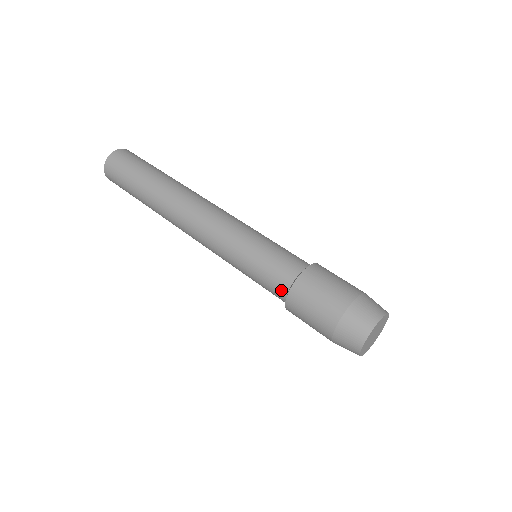
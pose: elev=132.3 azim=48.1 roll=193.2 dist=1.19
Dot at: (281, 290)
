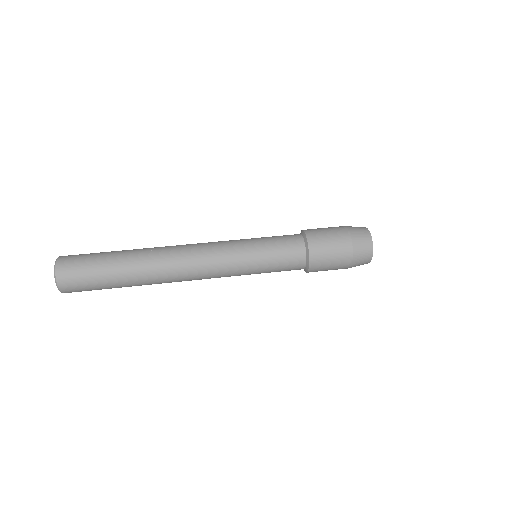
Dot at: (299, 249)
